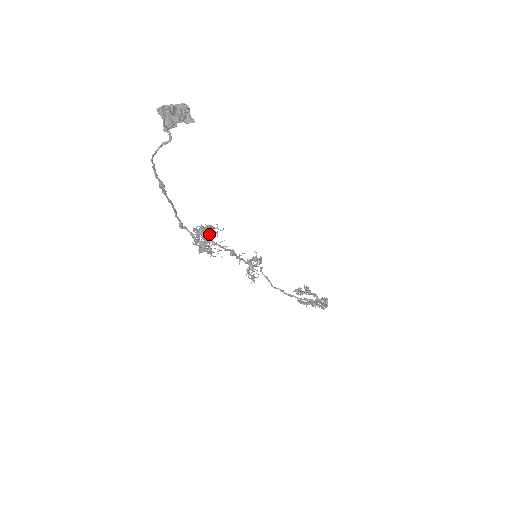
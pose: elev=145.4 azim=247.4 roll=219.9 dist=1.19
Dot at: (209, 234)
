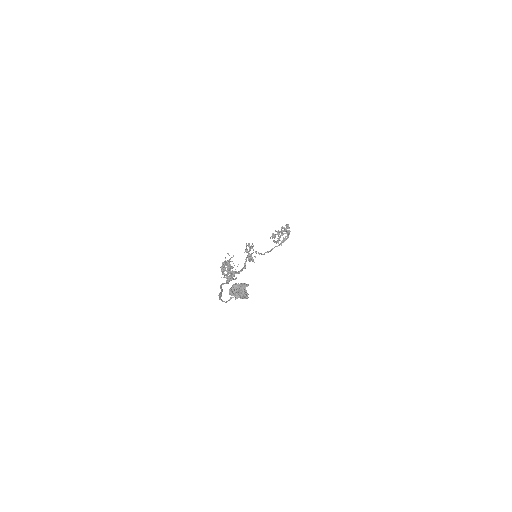
Dot at: (232, 271)
